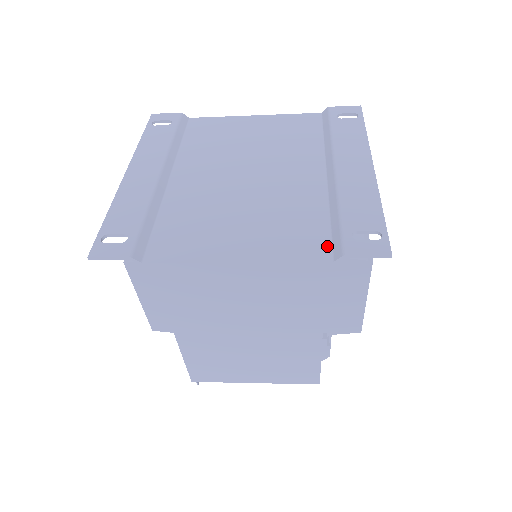
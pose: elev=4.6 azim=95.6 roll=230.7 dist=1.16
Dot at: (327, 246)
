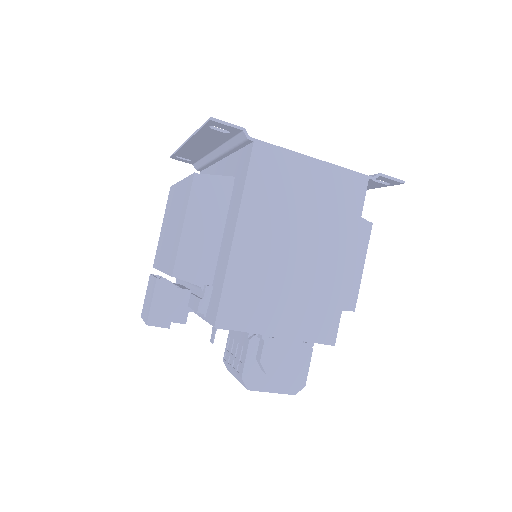
Dot at: occluded
